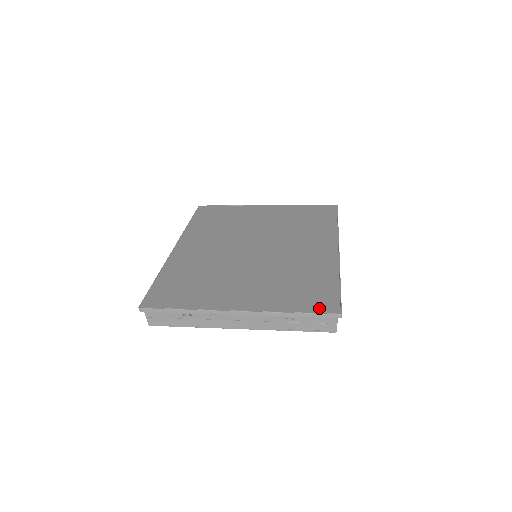
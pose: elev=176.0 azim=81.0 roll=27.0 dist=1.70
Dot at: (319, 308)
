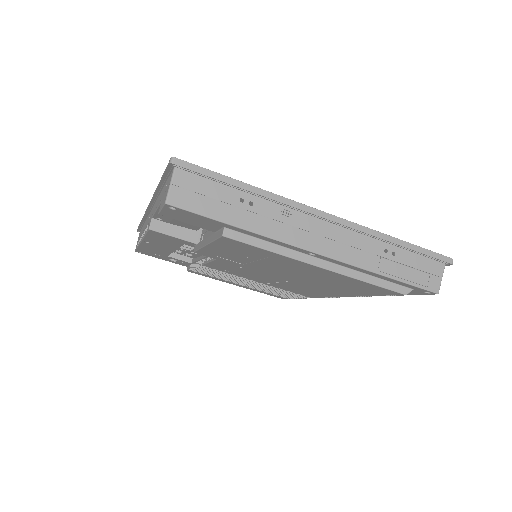
Dot at: occluded
